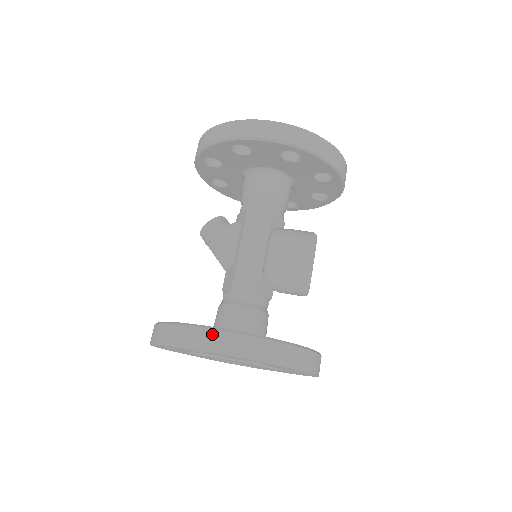
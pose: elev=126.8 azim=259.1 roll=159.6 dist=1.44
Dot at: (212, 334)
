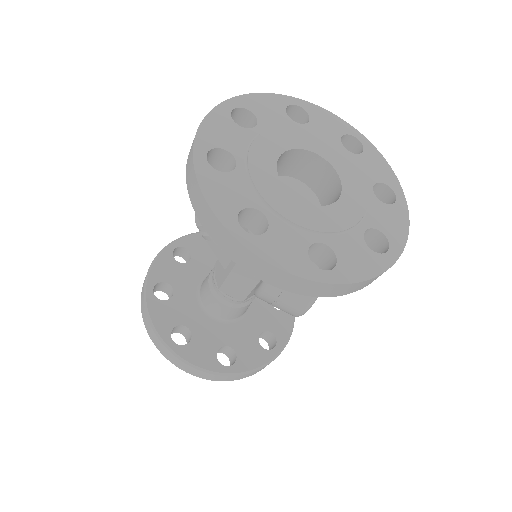
Dot at: (182, 364)
